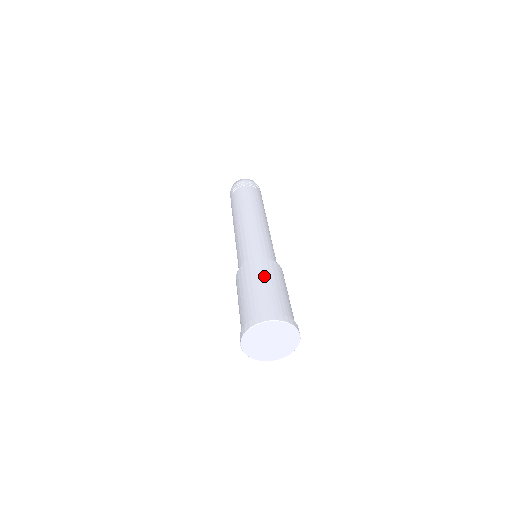
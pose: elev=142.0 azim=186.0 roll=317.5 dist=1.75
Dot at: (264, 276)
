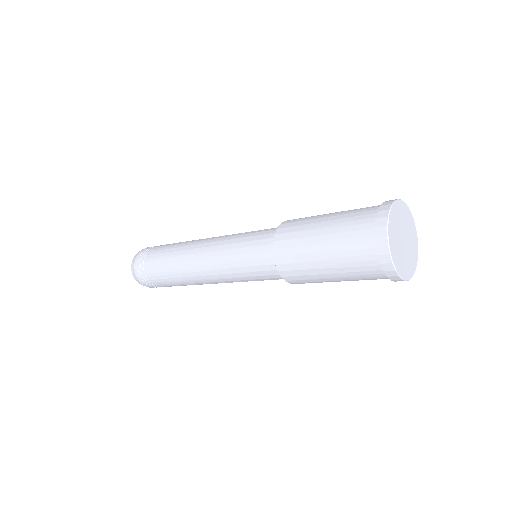
Dot at: occluded
